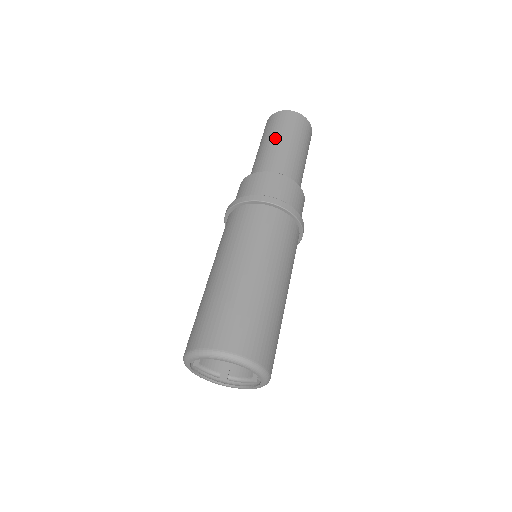
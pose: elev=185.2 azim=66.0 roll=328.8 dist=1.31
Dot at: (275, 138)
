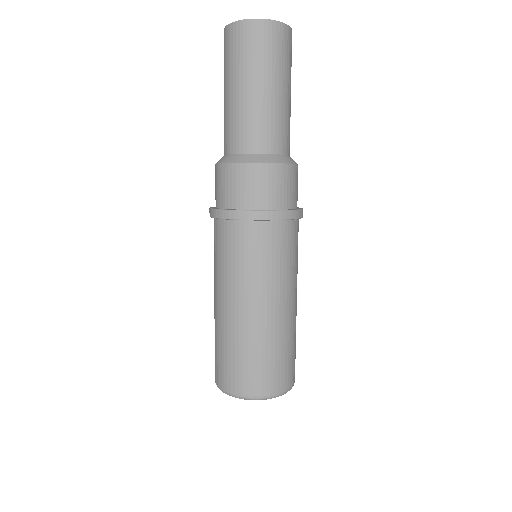
Dot at: (257, 85)
